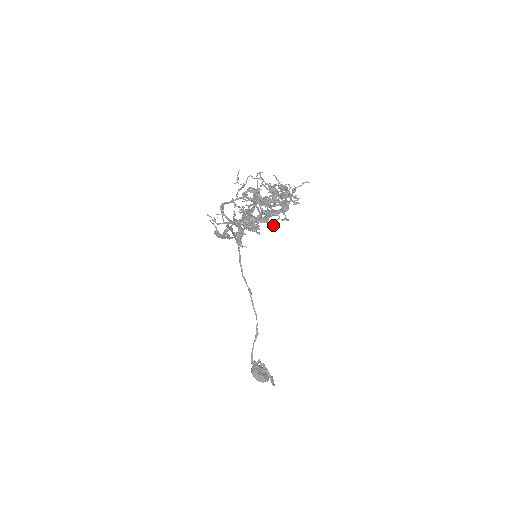
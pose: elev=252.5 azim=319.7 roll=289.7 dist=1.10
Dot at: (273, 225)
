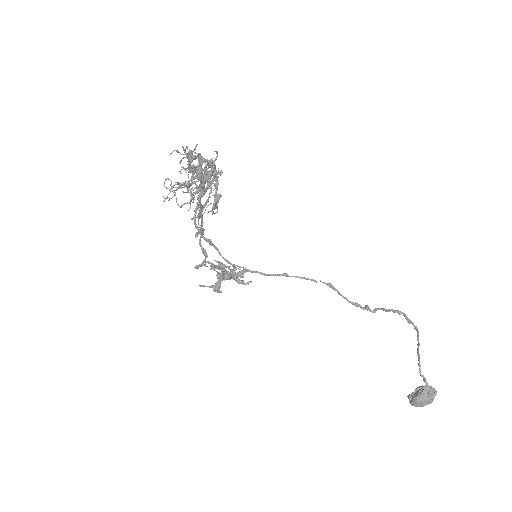
Dot at: occluded
